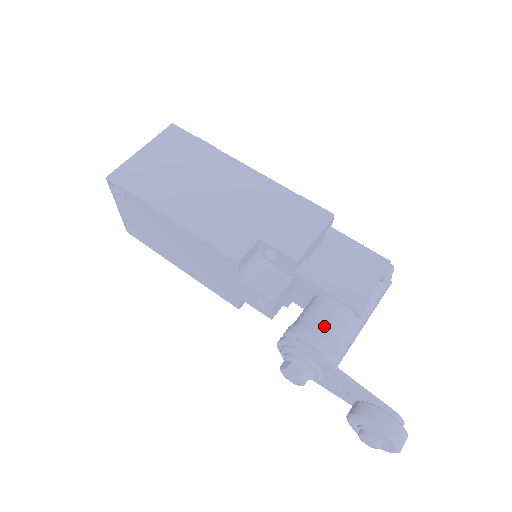
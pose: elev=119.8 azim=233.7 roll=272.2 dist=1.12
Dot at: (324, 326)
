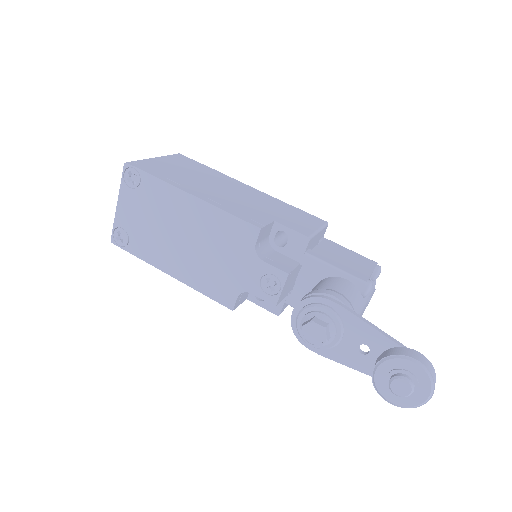
Dot at: (340, 290)
